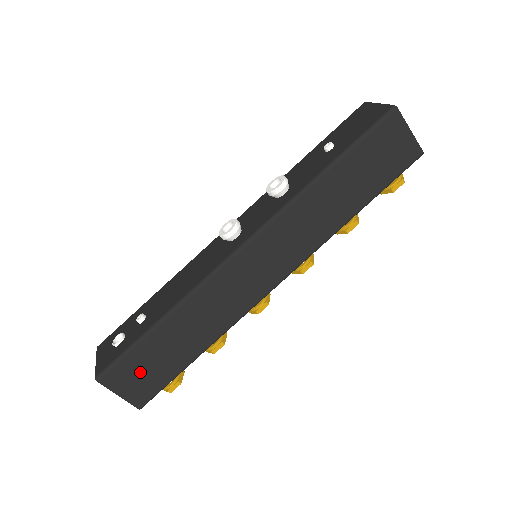
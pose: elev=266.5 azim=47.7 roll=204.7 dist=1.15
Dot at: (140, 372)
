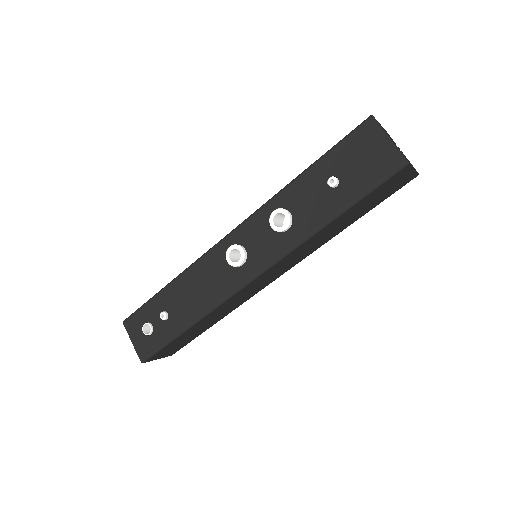
Dot at: (173, 347)
